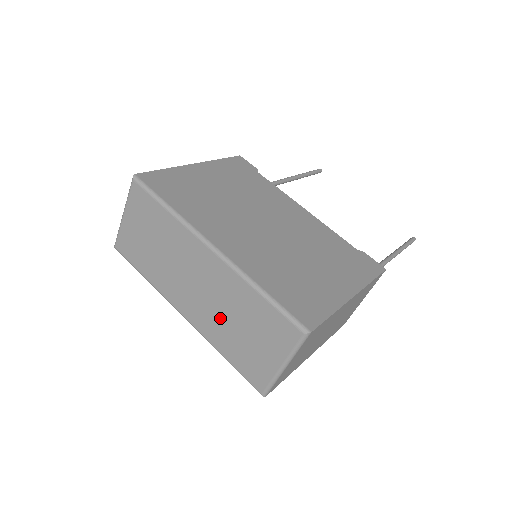
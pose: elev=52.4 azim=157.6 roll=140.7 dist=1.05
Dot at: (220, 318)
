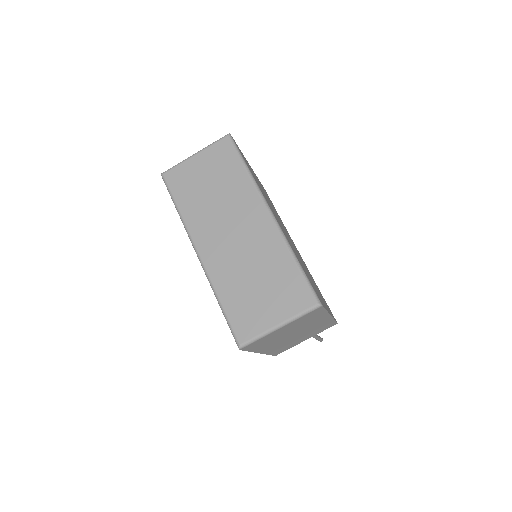
Dot at: (240, 267)
